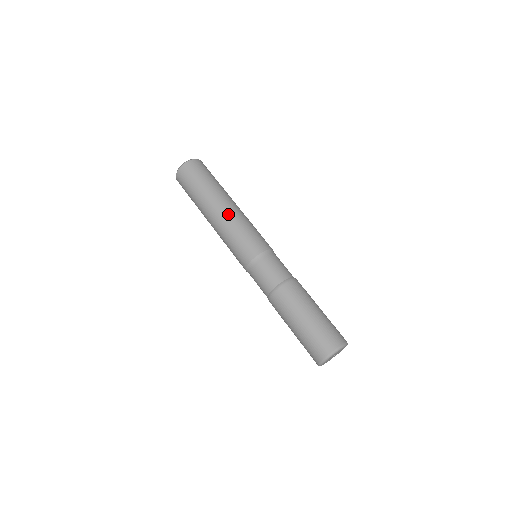
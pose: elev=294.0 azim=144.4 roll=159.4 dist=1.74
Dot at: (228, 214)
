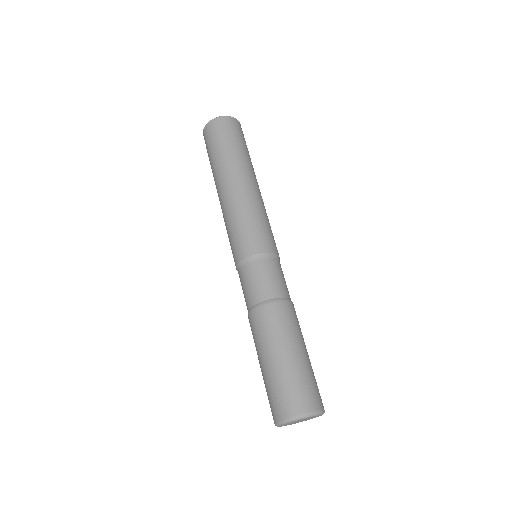
Dot at: (260, 194)
